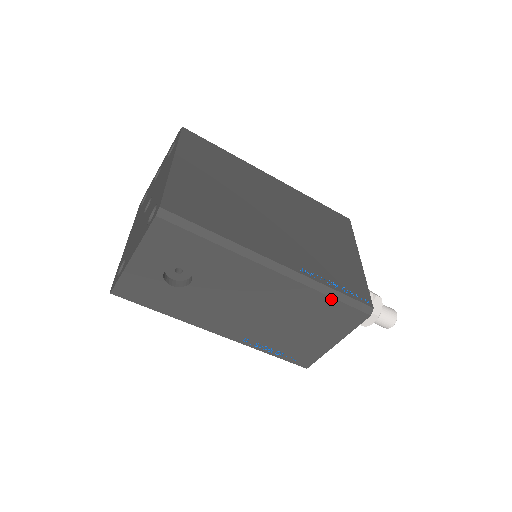
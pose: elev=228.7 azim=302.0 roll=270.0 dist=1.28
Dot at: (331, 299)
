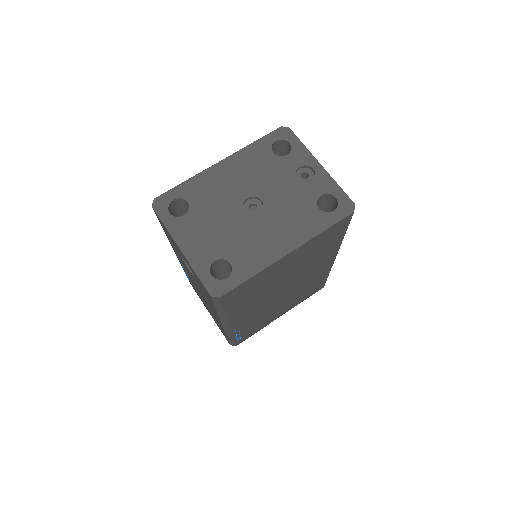
Dot at: (226, 336)
